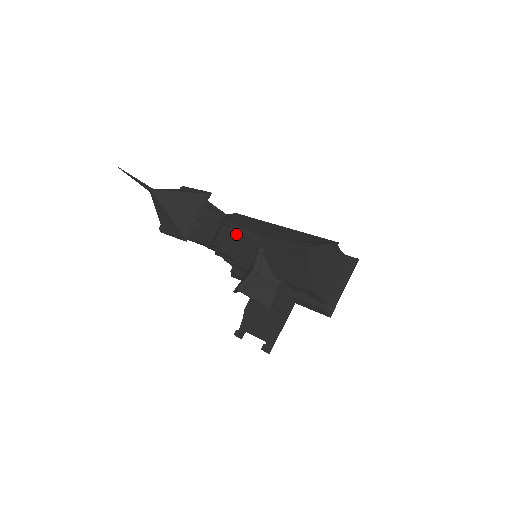
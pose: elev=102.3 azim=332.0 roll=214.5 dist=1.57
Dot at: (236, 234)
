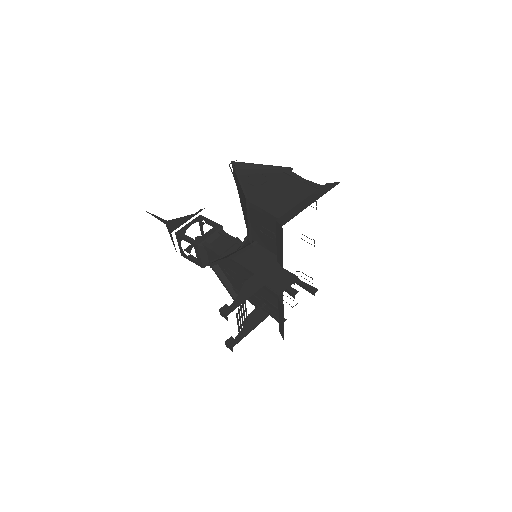
Dot at: (237, 244)
